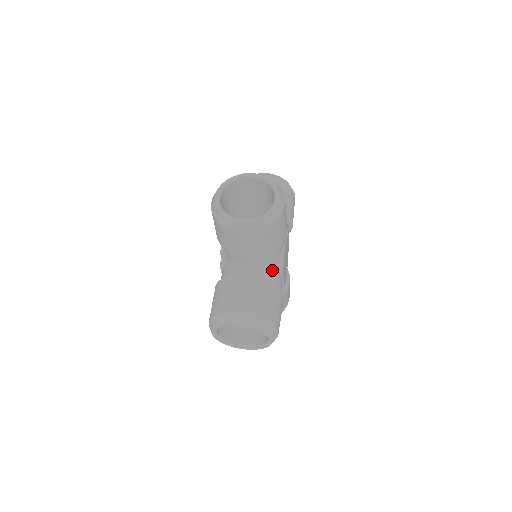
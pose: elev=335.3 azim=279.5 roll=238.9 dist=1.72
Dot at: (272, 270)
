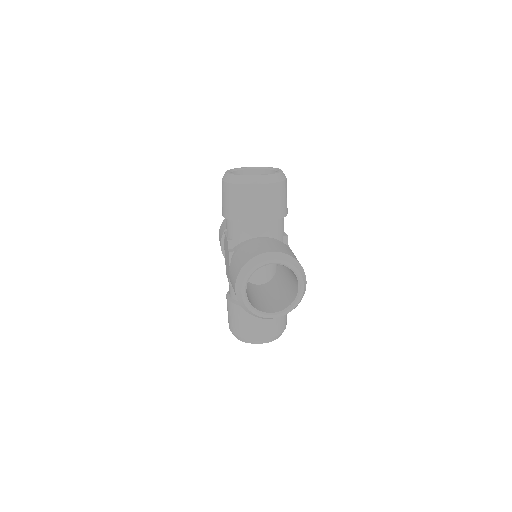
Dot at: occluded
